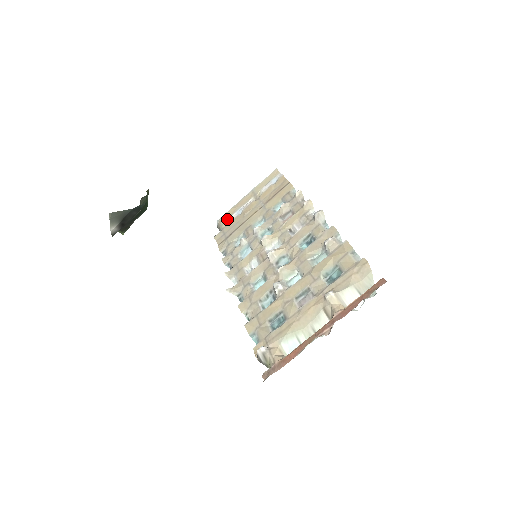
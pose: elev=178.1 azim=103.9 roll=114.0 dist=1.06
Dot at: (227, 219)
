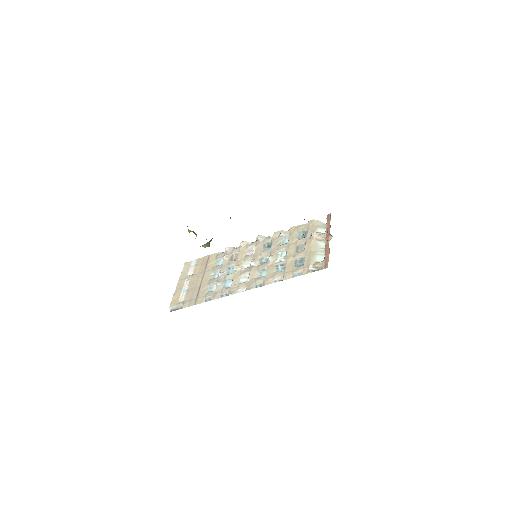
Dot at: (179, 299)
